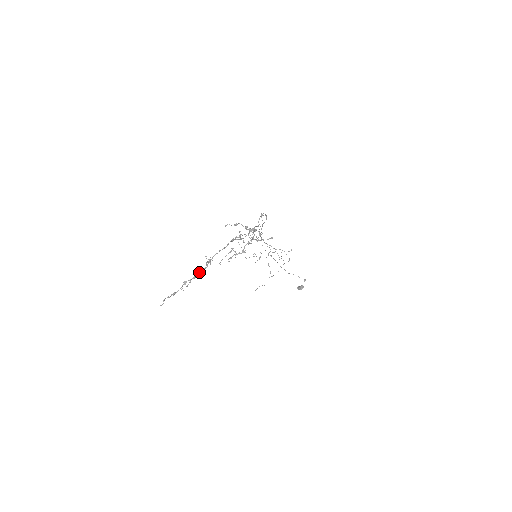
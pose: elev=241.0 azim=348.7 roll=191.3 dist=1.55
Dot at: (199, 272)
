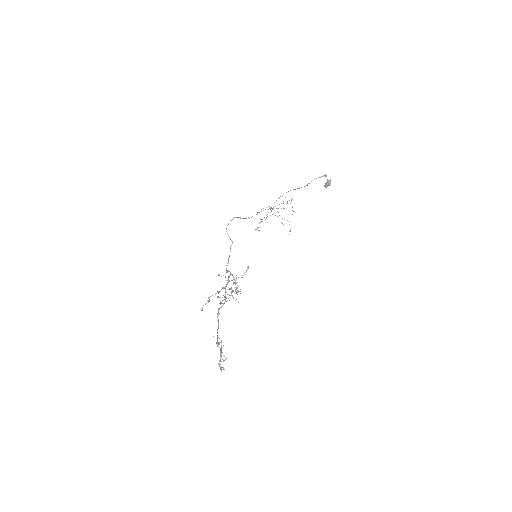
Dot at: occluded
